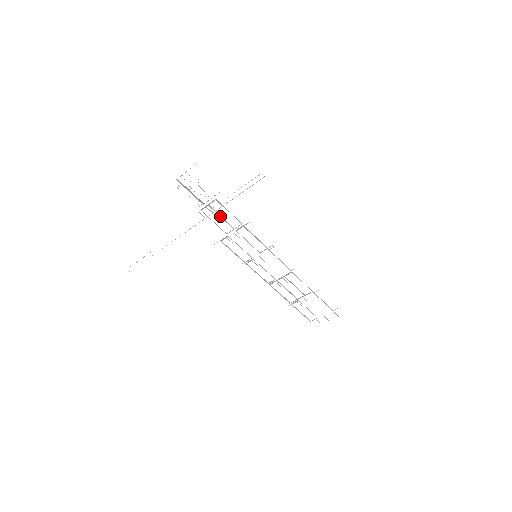
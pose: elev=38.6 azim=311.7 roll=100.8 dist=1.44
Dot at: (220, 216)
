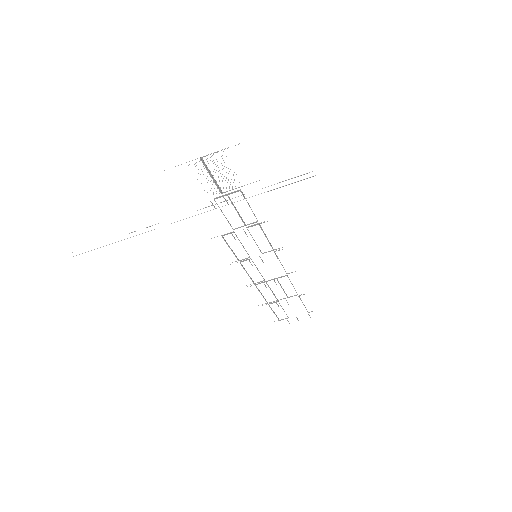
Dot at: (236, 209)
